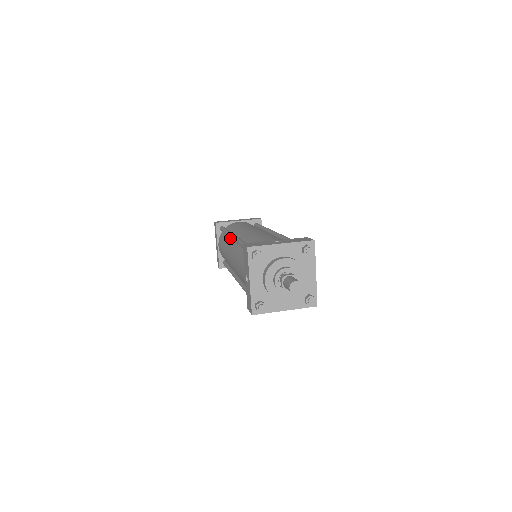
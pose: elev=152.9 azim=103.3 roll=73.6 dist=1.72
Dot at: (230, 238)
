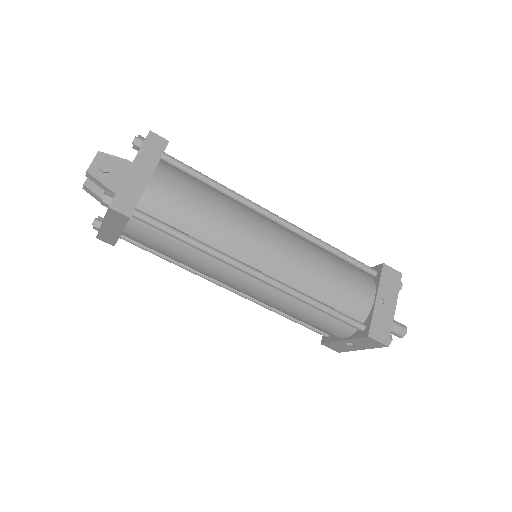
Dot at: (222, 260)
